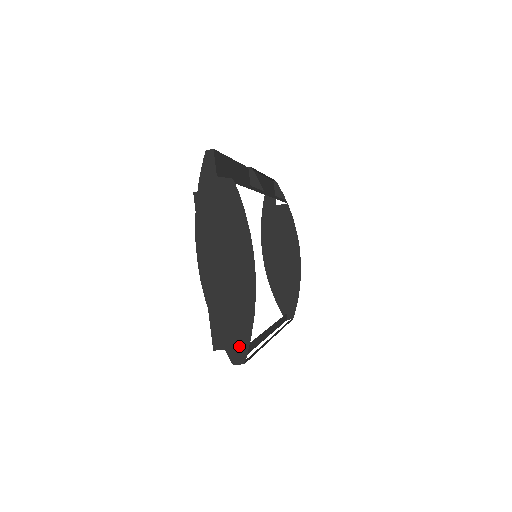
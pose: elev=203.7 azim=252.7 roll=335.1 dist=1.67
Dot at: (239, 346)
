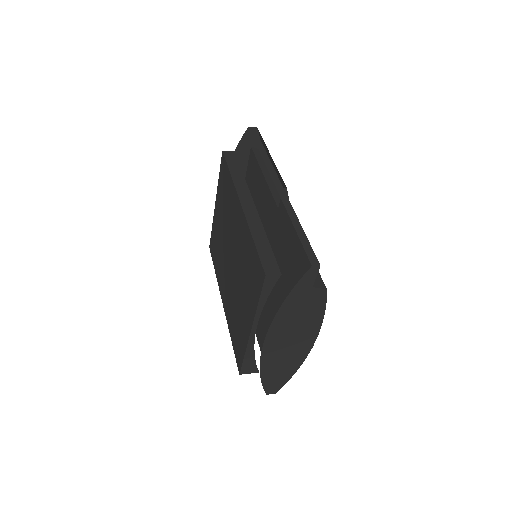
Dot at: (276, 386)
